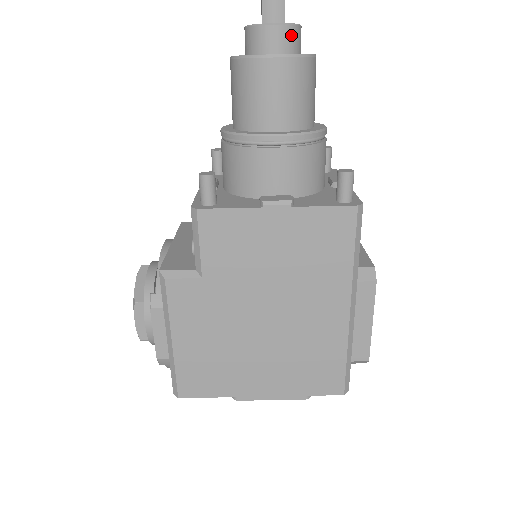
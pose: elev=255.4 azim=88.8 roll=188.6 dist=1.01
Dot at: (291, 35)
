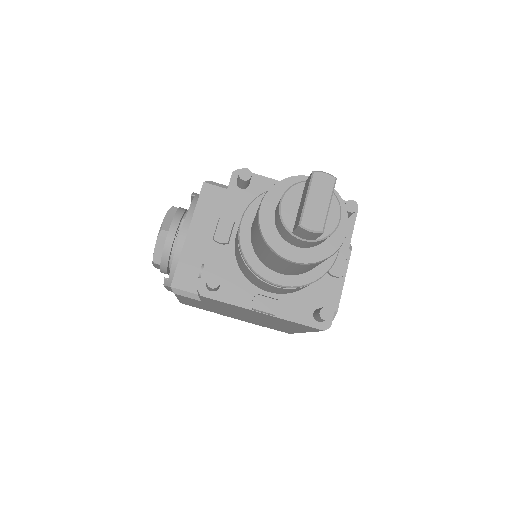
Dot at: (320, 242)
